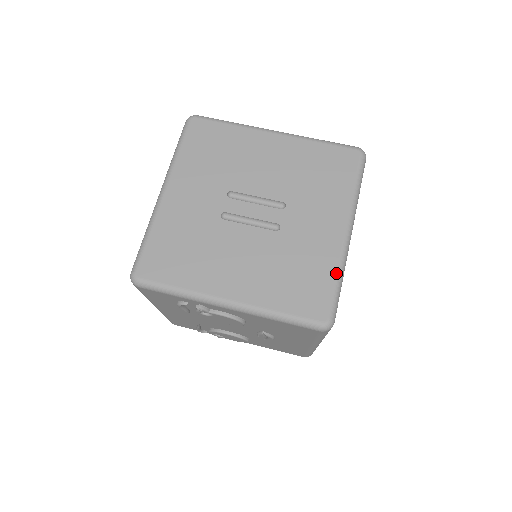
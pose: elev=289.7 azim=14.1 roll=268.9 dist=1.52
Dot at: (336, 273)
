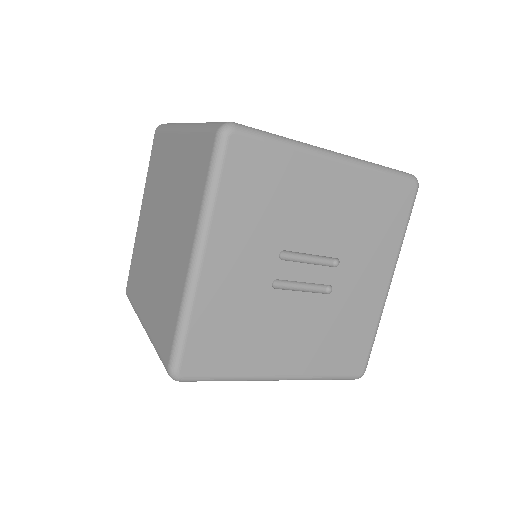
Dot at: (375, 328)
